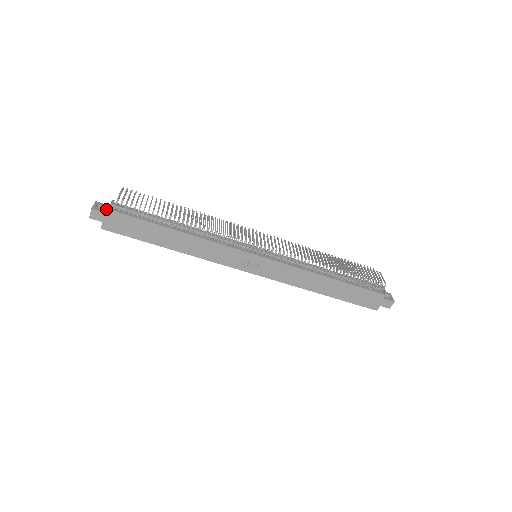
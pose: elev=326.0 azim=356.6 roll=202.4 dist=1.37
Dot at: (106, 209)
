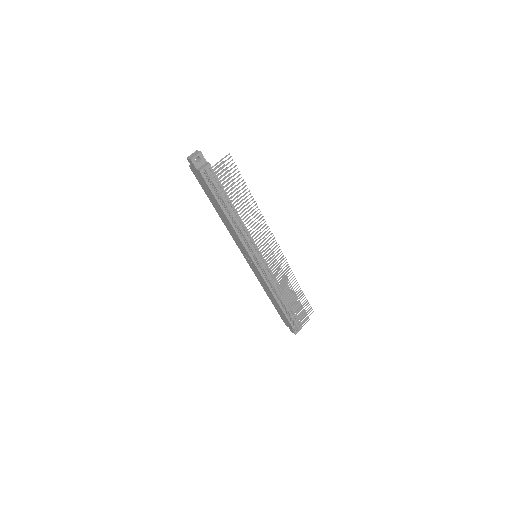
Dot at: (200, 164)
